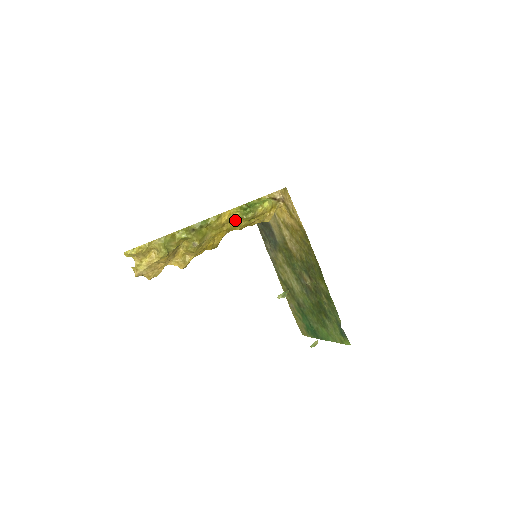
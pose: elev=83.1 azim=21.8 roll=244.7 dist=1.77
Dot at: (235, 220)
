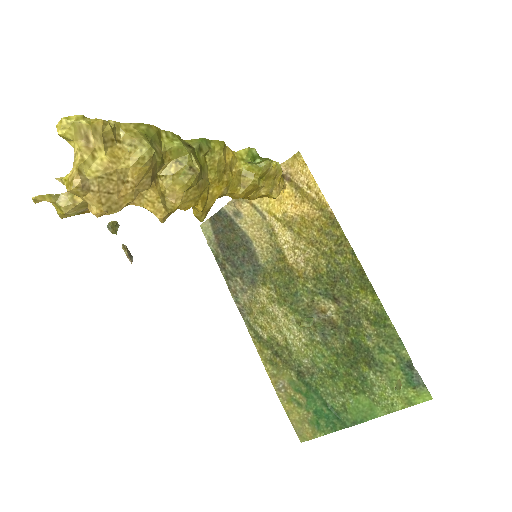
Dot at: (238, 173)
